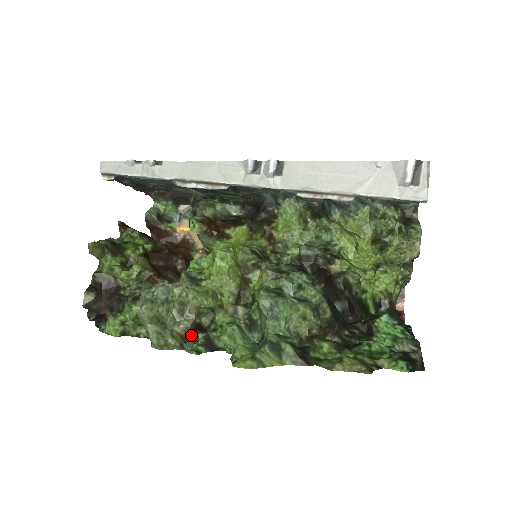
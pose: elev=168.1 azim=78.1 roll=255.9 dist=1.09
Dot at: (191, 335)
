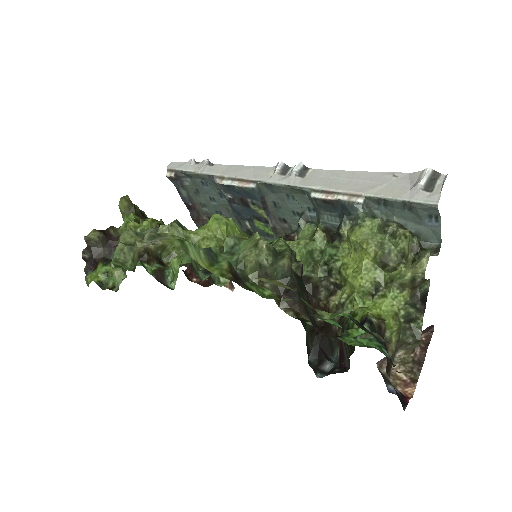
Dot at: (148, 254)
